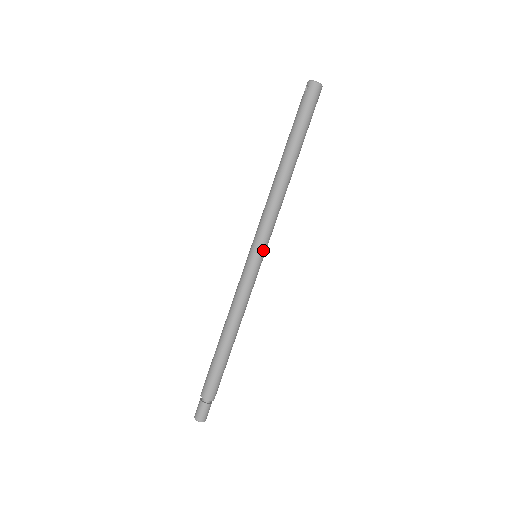
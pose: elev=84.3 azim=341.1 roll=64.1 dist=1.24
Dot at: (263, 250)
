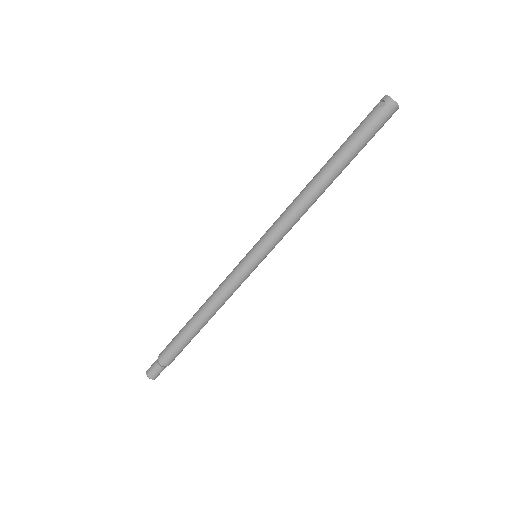
Dot at: (266, 255)
